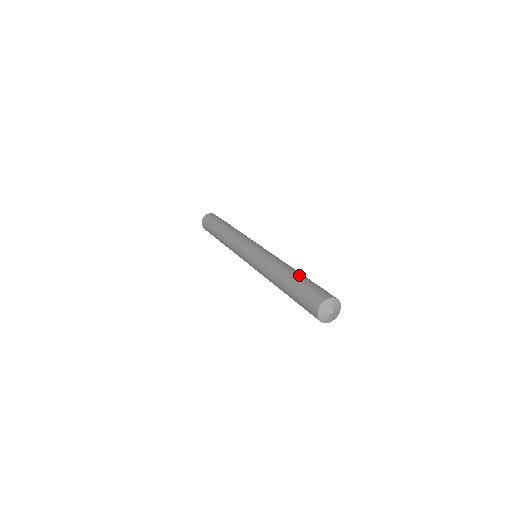
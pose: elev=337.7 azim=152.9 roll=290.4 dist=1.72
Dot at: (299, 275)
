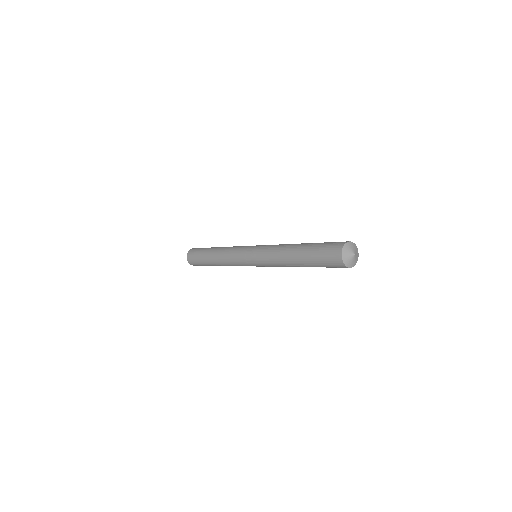
Dot at: (304, 247)
